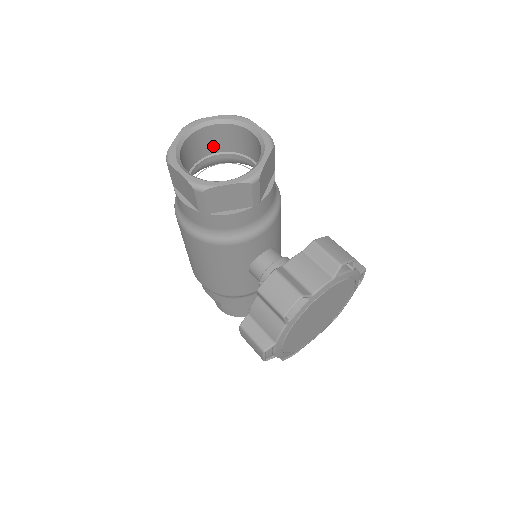
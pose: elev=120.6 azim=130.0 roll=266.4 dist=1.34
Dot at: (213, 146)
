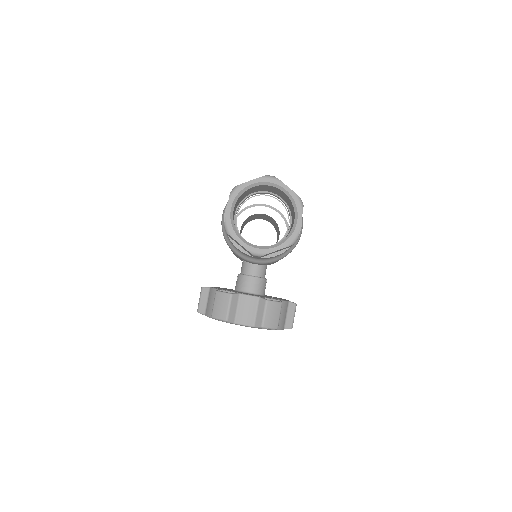
Dot at: (279, 194)
